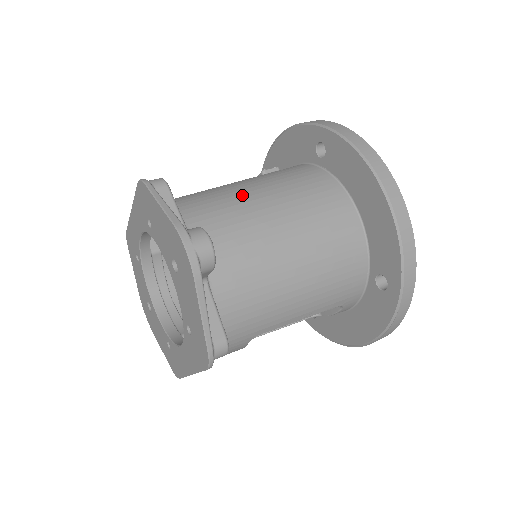
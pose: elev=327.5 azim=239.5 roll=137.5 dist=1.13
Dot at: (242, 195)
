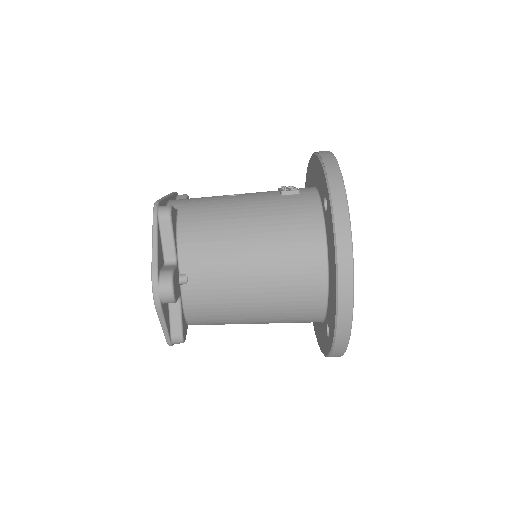
Dot at: (235, 231)
